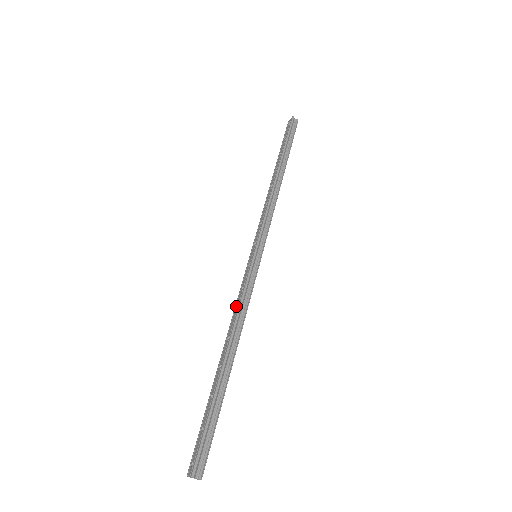
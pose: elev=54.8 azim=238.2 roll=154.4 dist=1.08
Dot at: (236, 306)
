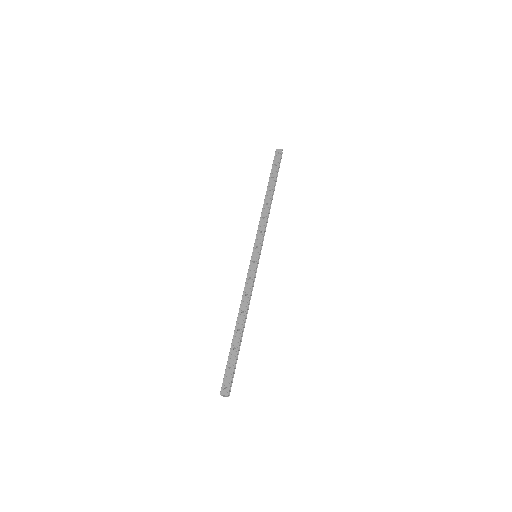
Dot at: (246, 290)
